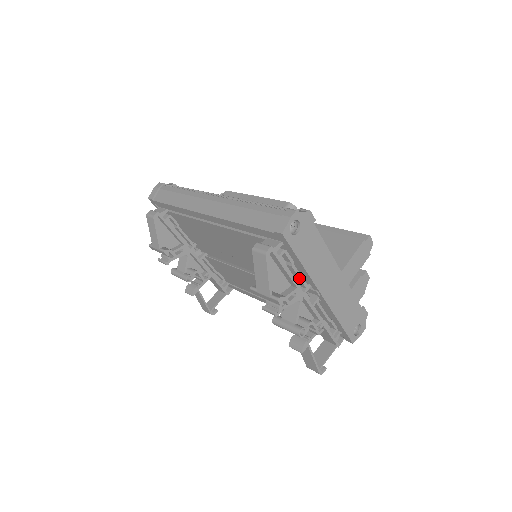
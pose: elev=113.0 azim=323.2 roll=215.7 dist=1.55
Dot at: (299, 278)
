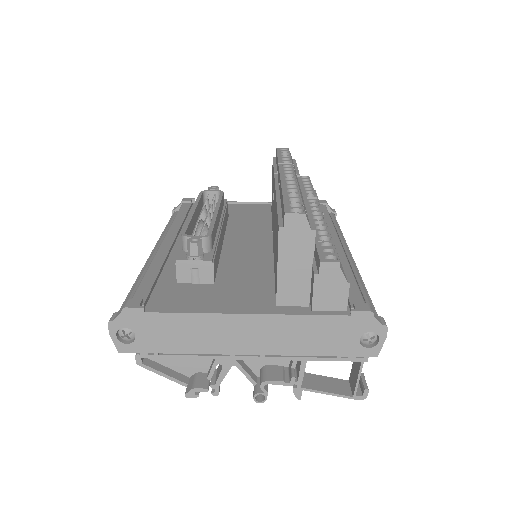
Dot at: occluded
